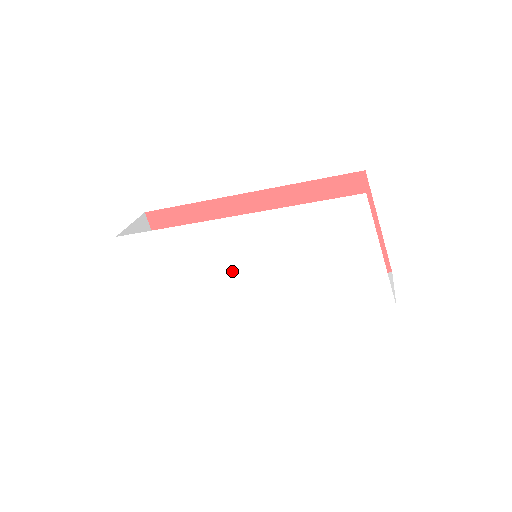
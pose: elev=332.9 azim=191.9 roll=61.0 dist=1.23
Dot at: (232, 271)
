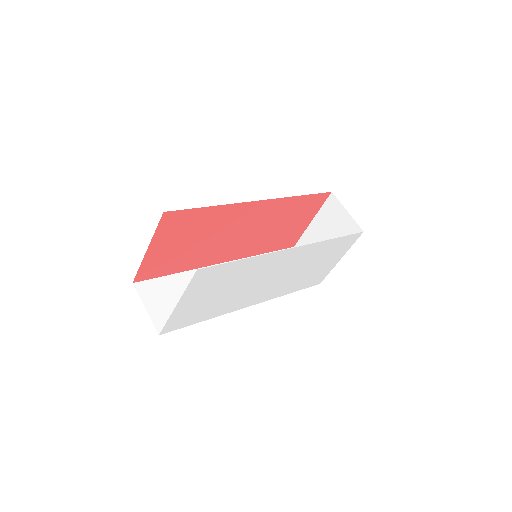
Dot at: (262, 280)
